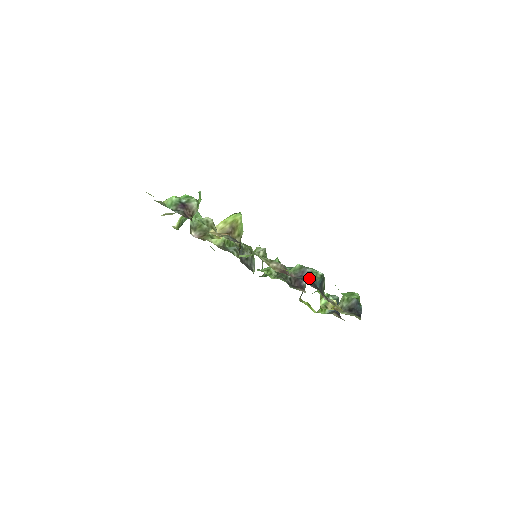
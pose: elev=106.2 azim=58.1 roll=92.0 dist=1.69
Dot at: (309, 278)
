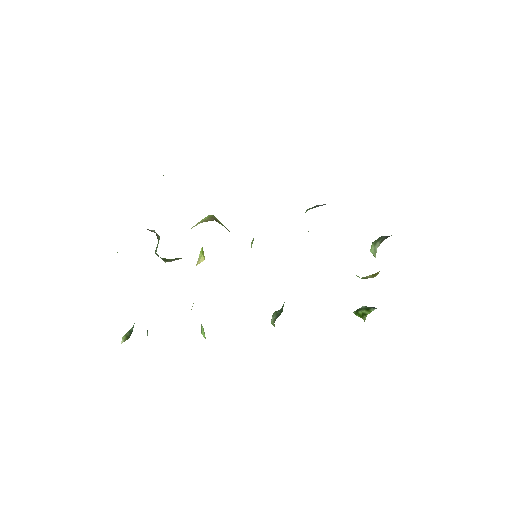
Dot at: occluded
